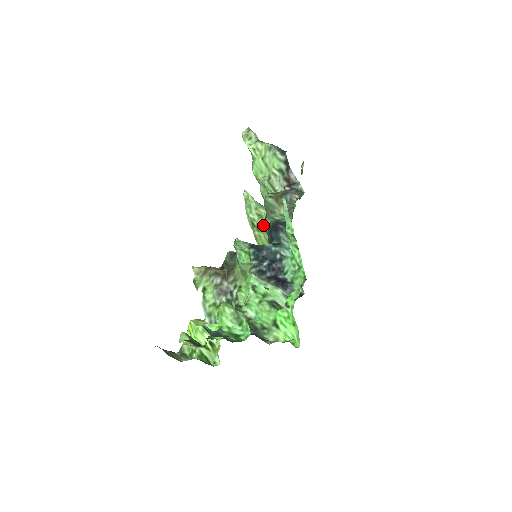
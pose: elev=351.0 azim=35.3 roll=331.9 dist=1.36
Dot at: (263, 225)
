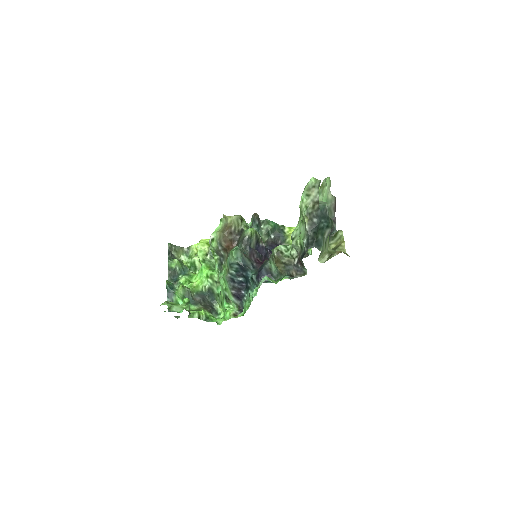
Dot at: occluded
